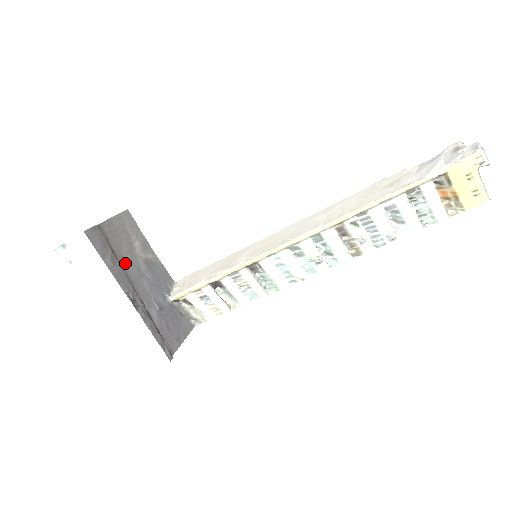
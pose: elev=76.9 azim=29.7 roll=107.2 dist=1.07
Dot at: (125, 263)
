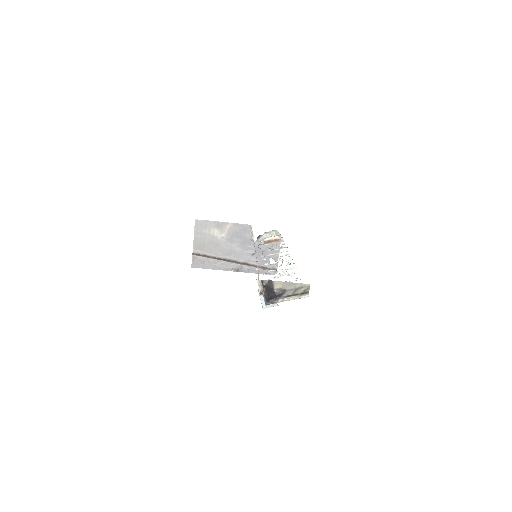
Dot at: (219, 252)
